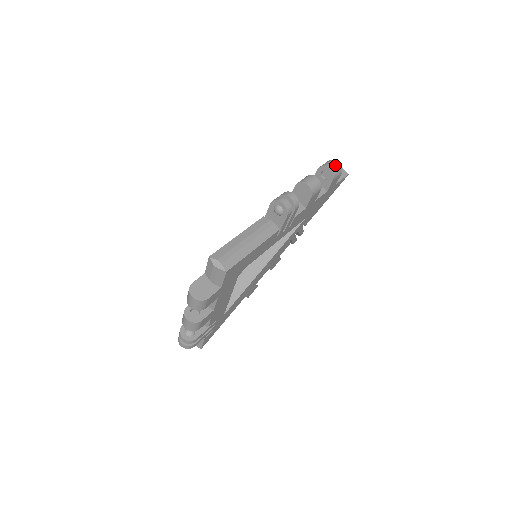
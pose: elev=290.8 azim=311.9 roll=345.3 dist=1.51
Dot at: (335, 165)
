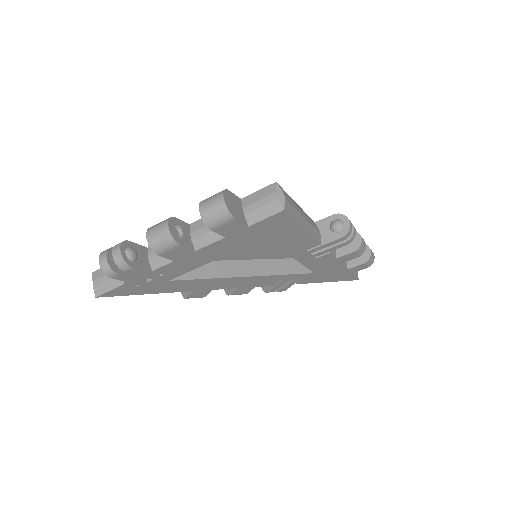
Dot at: (373, 254)
